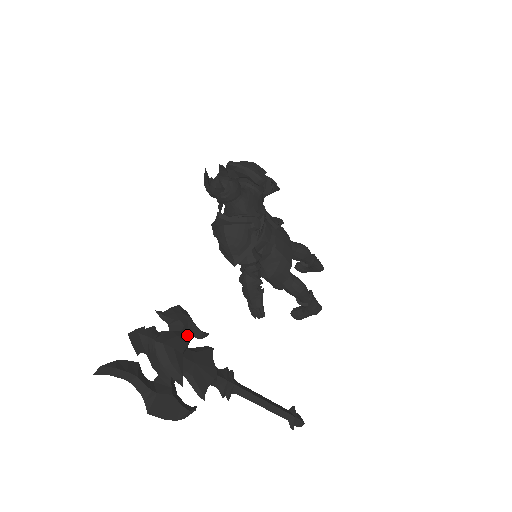
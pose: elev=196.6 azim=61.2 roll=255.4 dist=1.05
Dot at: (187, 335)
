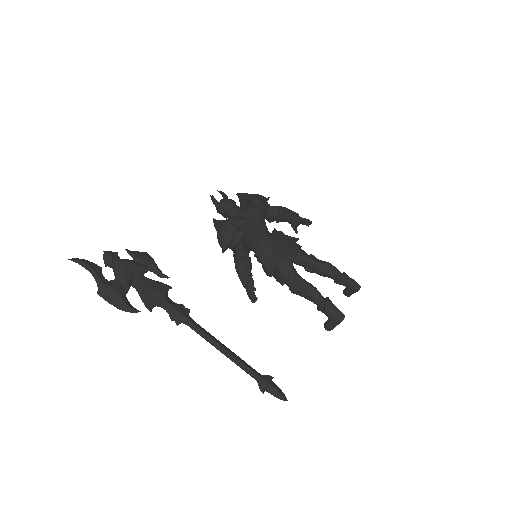
Dot at: (140, 265)
